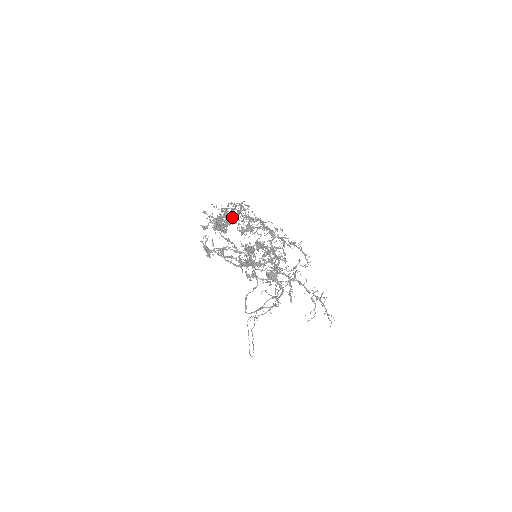
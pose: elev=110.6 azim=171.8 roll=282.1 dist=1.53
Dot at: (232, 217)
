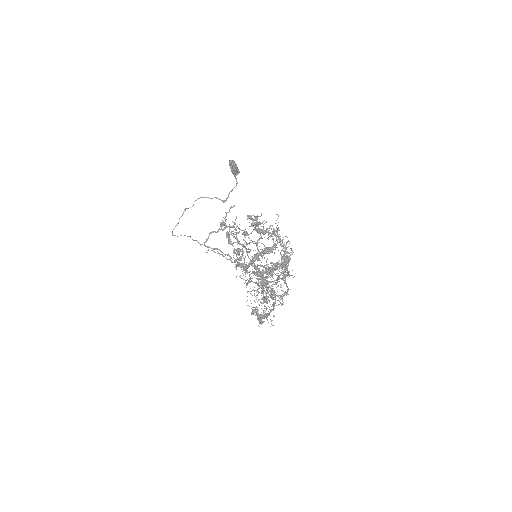
Dot at: occluded
